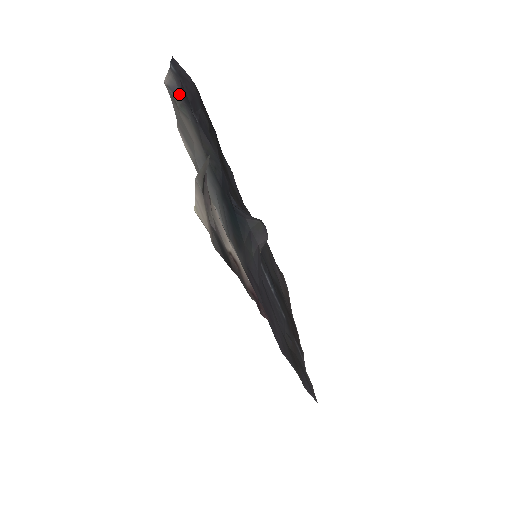
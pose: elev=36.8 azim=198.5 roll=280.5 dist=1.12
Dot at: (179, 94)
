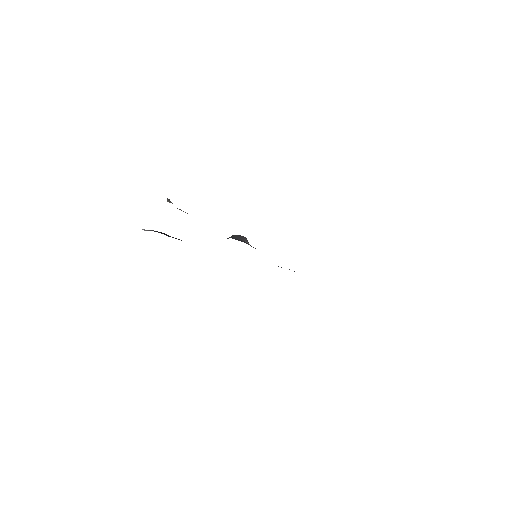
Dot at: occluded
